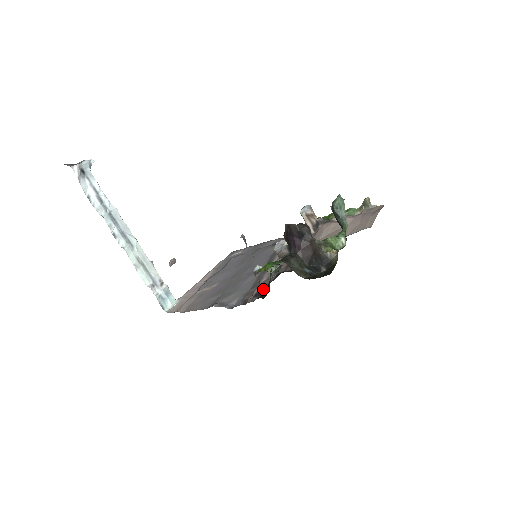
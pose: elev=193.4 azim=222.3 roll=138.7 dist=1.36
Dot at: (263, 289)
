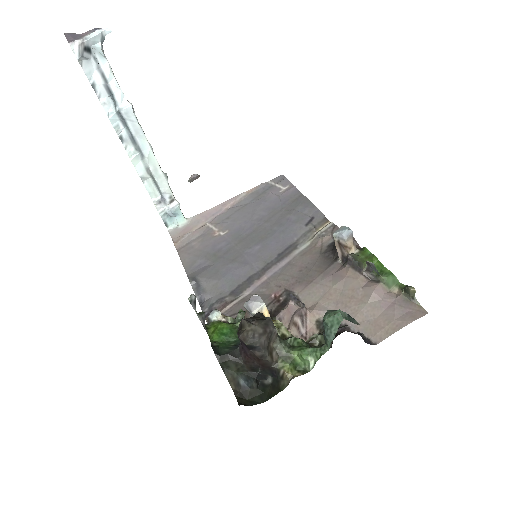
Dot at: occluded
